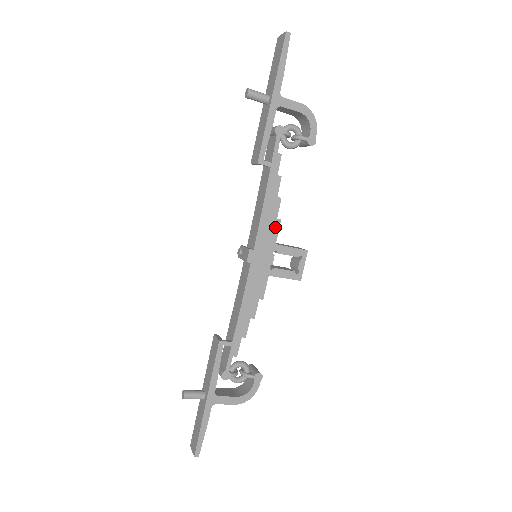
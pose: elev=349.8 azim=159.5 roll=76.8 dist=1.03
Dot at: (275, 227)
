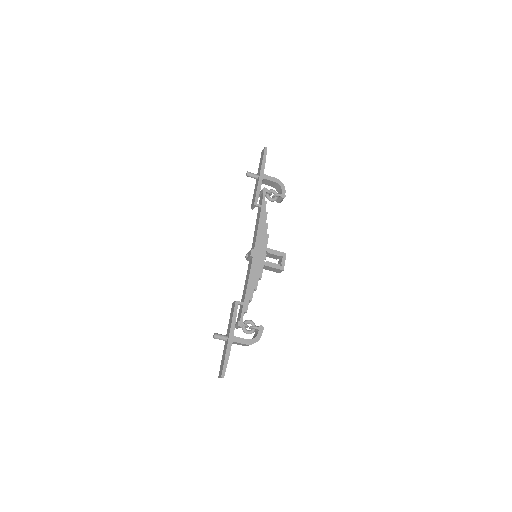
Dot at: (266, 238)
